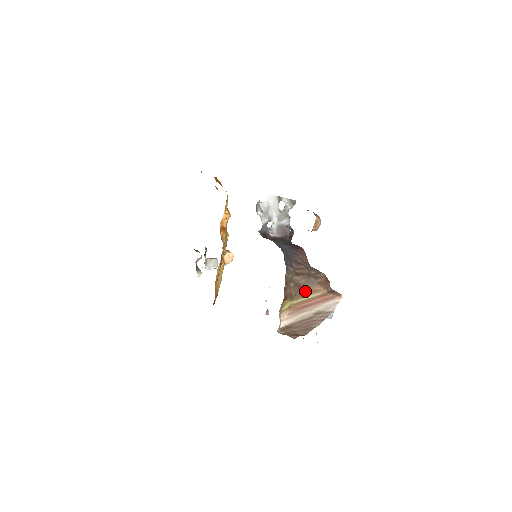
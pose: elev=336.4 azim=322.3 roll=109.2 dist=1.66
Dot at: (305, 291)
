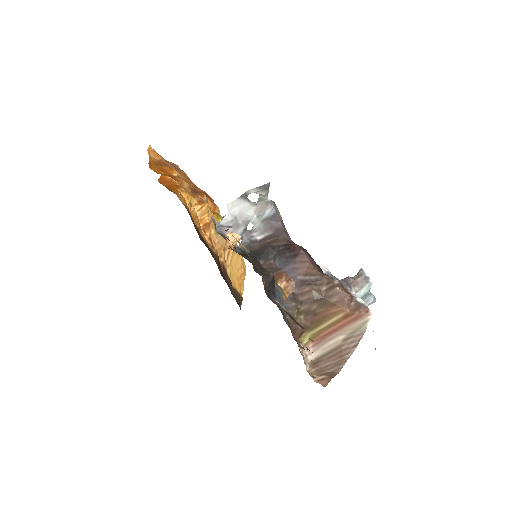
Dot at: (322, 316)
